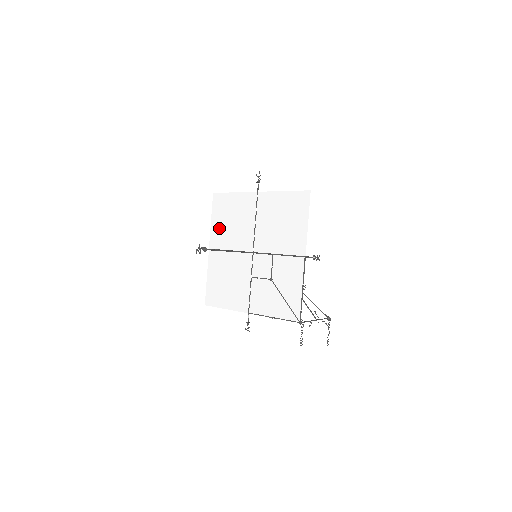
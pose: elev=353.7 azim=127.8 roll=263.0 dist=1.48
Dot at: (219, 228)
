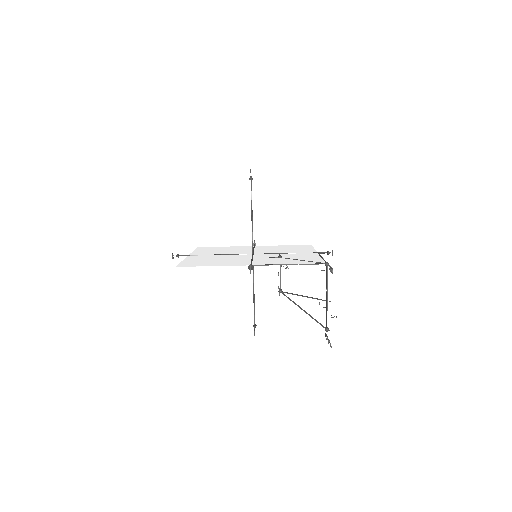
Dot at: (205, 252)
